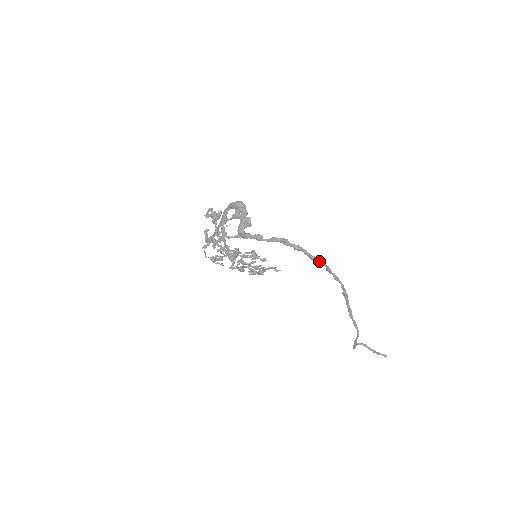
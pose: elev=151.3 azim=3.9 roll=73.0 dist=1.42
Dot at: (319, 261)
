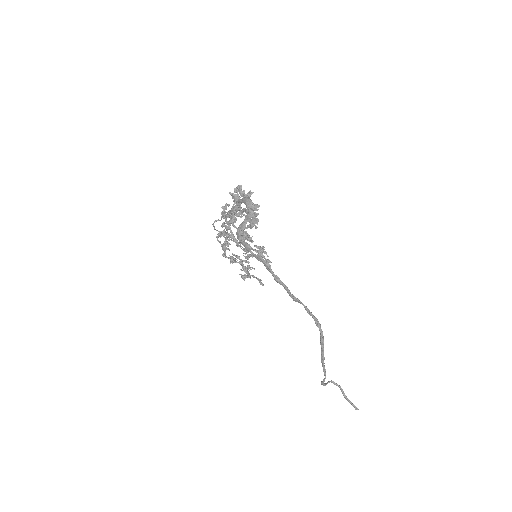
Dot at: (299, 302)
